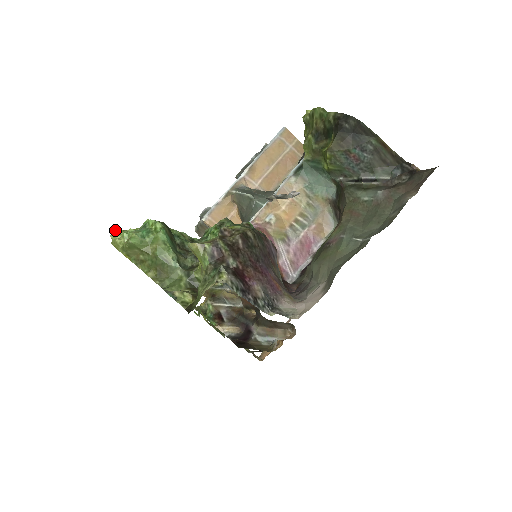
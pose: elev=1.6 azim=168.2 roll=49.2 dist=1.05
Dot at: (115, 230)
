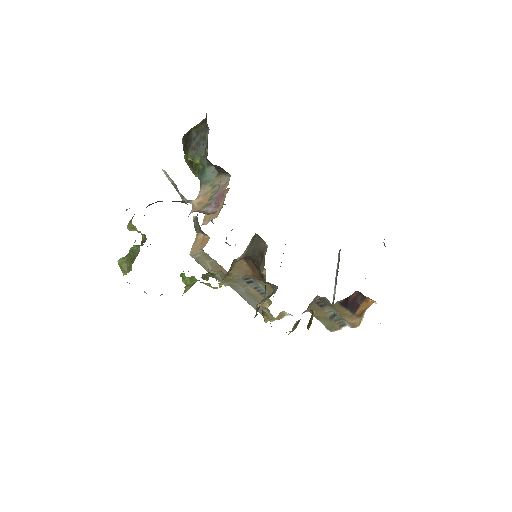
Dot at: occluded
